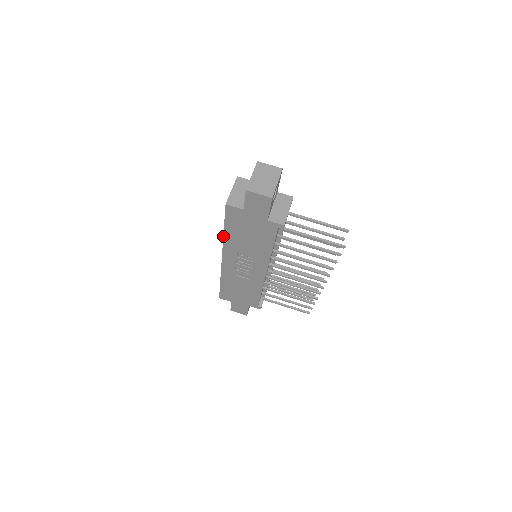
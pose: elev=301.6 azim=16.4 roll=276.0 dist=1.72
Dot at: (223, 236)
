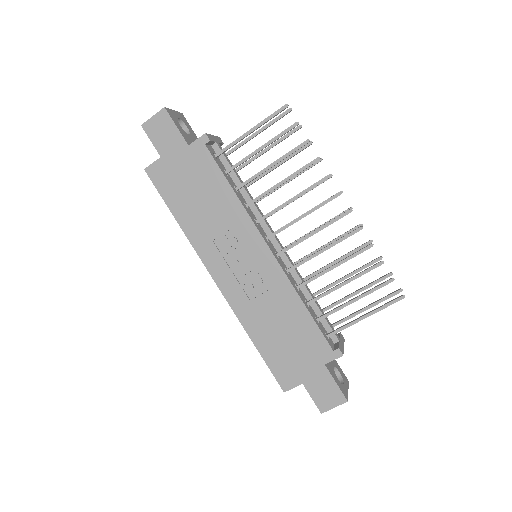
Dot at: occluded
